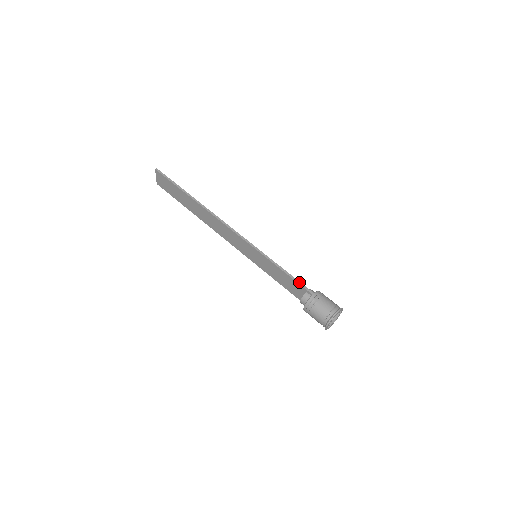
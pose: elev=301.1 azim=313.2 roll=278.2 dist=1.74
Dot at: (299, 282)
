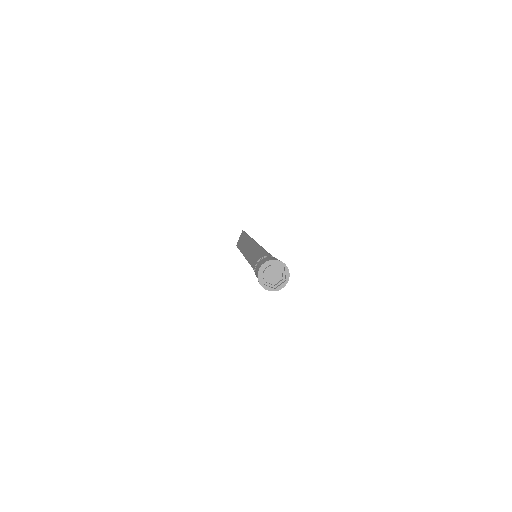
Dot at: (270, 254)
